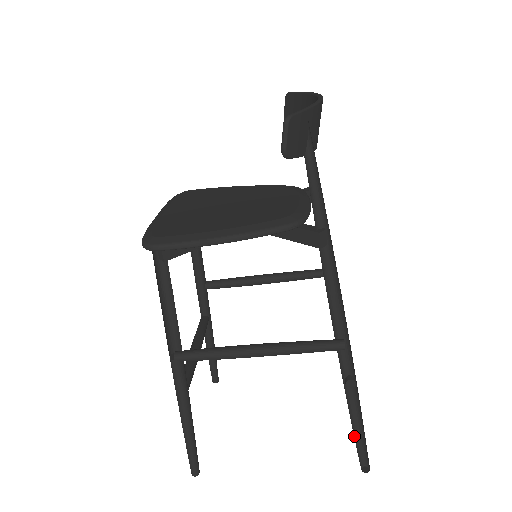
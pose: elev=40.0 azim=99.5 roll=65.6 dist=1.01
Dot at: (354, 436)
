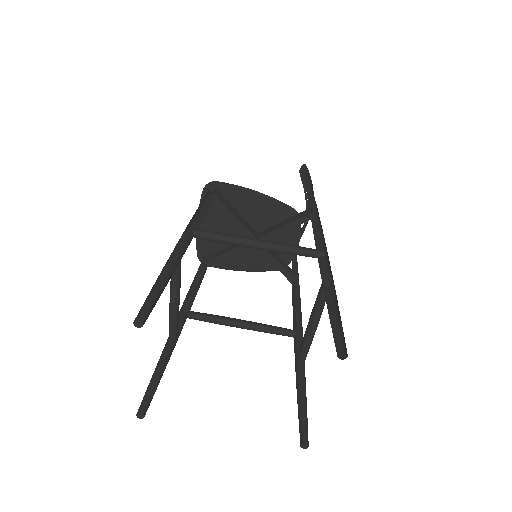
Dot at: (330, 322)
